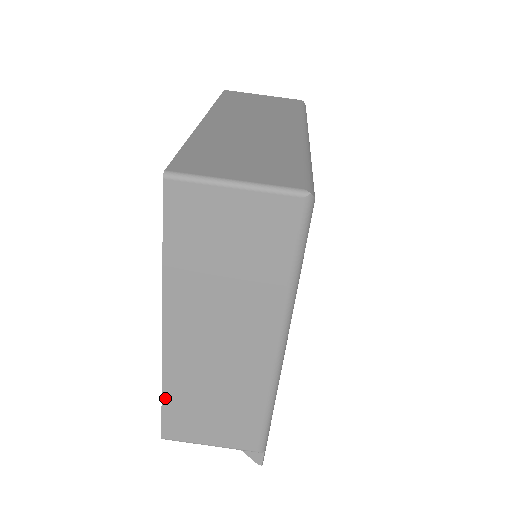
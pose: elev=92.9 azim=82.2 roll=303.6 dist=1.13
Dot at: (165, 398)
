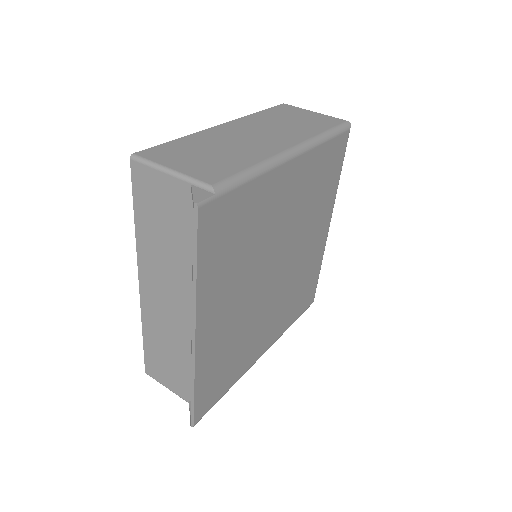
Dot at: (178, 140)
